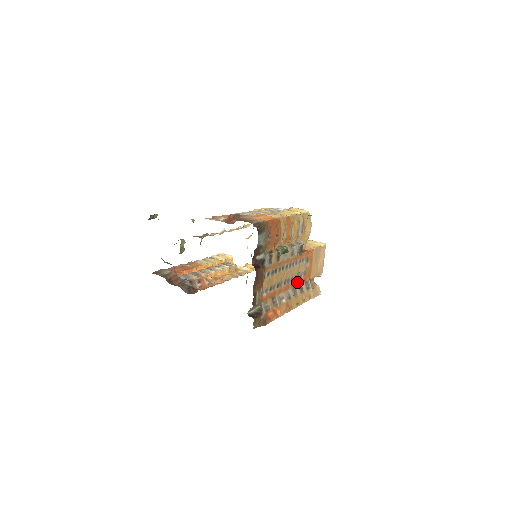
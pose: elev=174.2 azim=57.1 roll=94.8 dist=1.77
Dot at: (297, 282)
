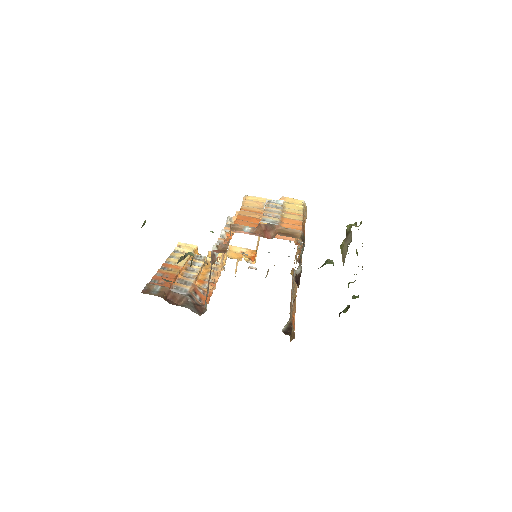
Dot at: occluded
